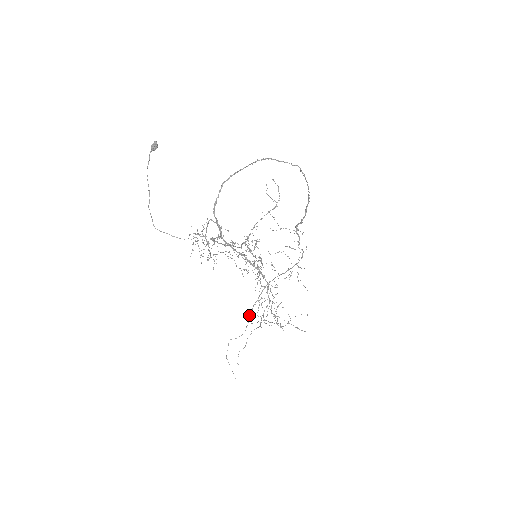
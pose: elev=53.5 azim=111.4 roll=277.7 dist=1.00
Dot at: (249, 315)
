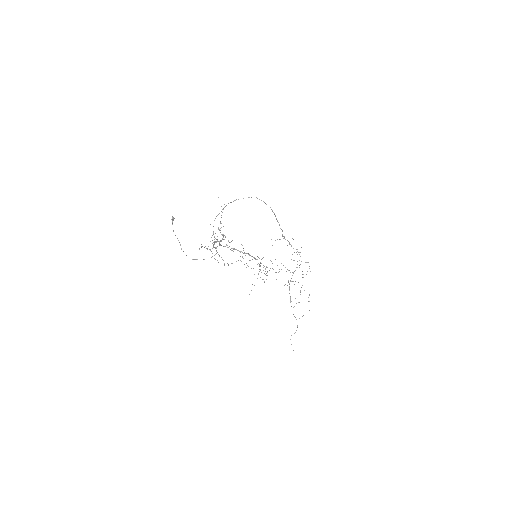
Dot at: occluded
